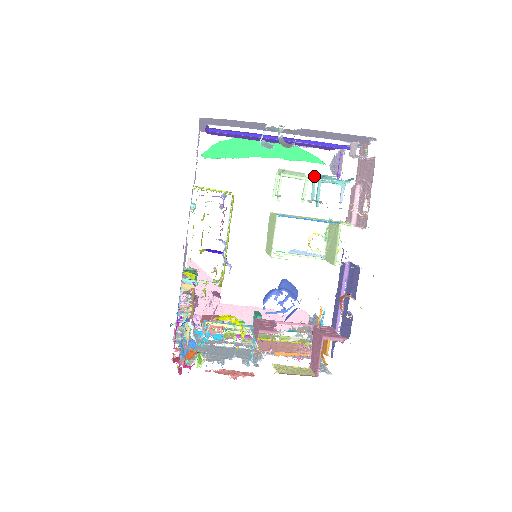
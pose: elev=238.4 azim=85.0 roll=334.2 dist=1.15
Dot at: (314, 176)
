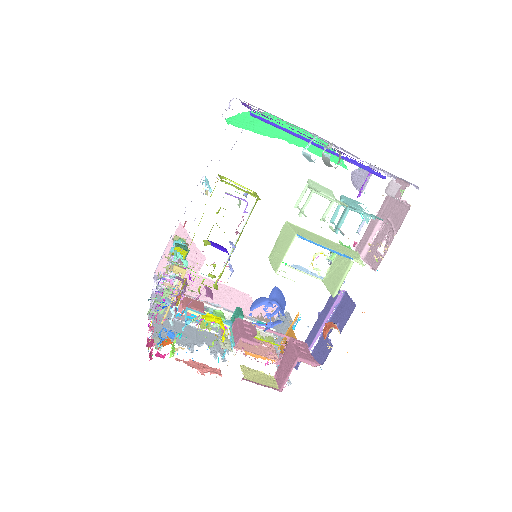
Dot at: (345, 205)
